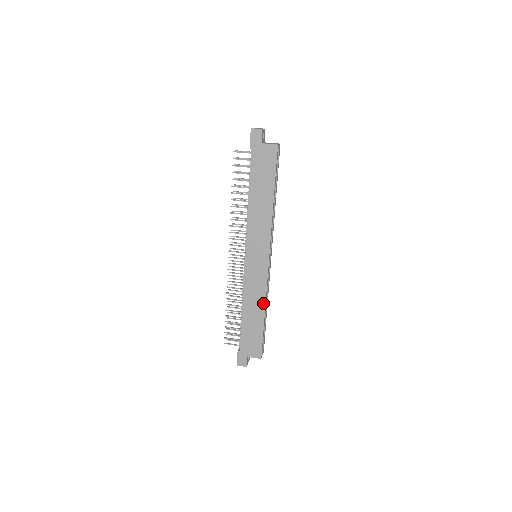
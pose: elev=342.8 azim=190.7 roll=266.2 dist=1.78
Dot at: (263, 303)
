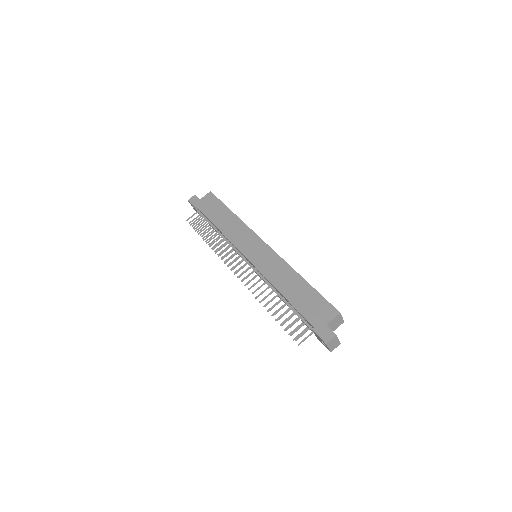
Dot at: (291, 270)
